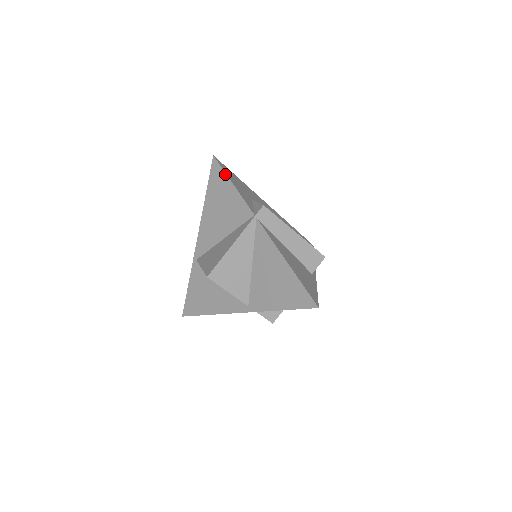
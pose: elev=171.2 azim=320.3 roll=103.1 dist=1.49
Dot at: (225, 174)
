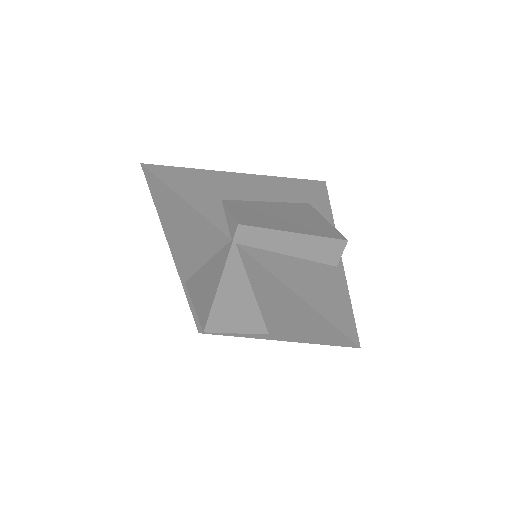
Dot at: (168, 188)
